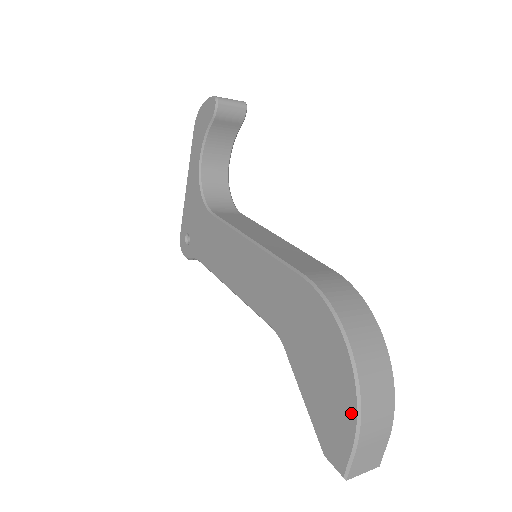
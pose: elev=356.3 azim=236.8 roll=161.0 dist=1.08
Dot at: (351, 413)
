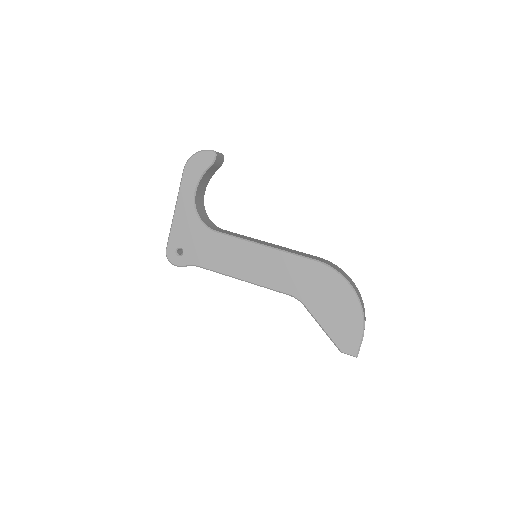
Dot at: (359, 323)
